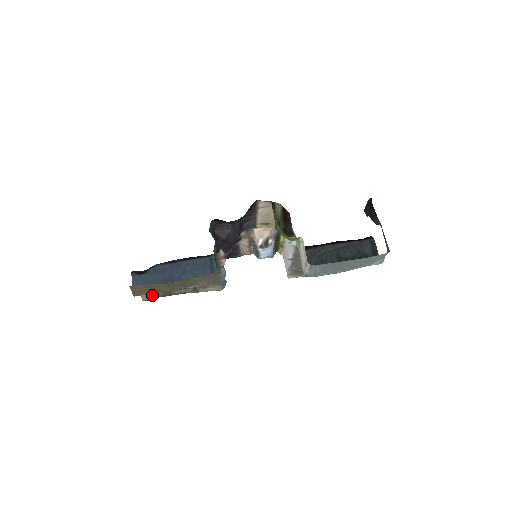
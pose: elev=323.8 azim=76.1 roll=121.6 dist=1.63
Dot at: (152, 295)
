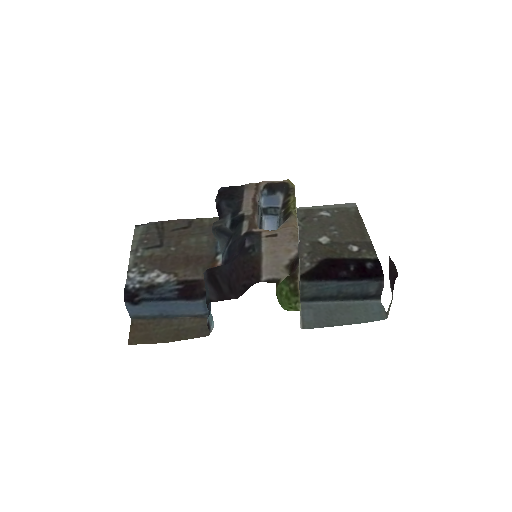
Dot at: (145, 231)
